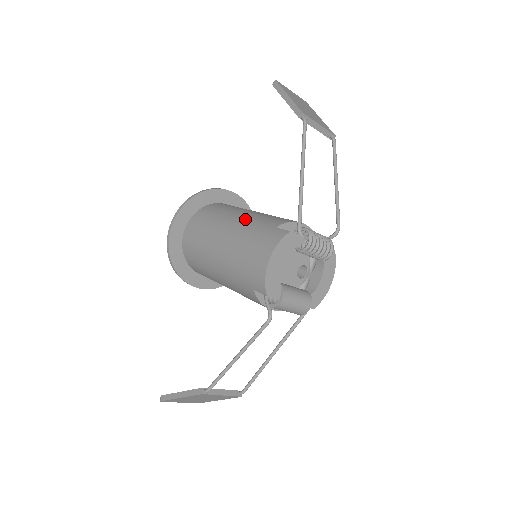
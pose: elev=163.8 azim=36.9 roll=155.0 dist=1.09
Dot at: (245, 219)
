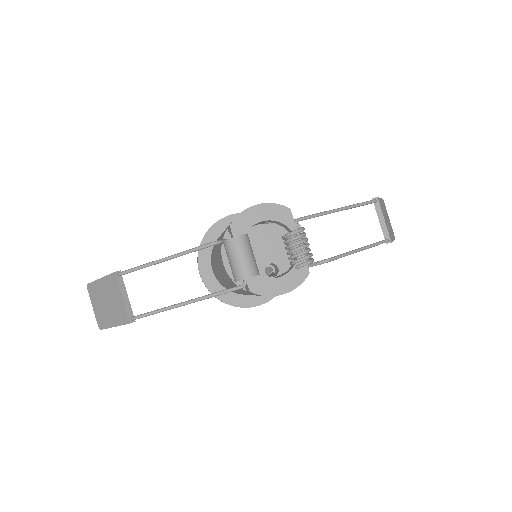
Dot at: occluded
